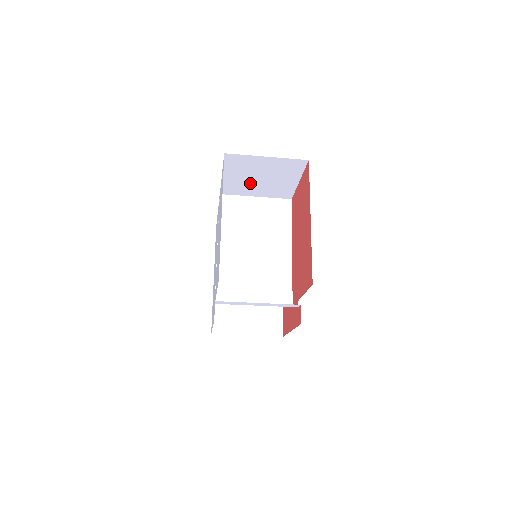
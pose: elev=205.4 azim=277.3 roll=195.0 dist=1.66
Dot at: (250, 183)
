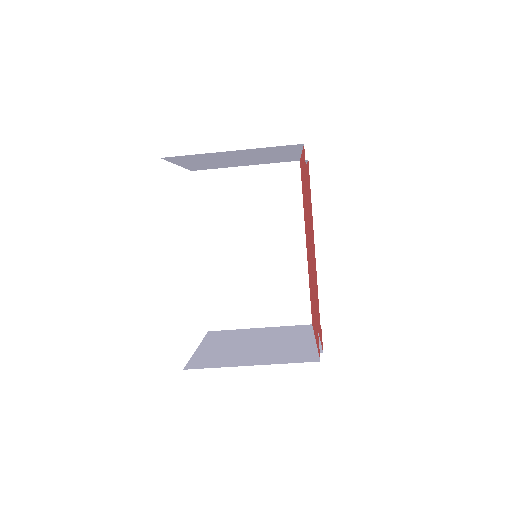
Dot at: (226, 162)
